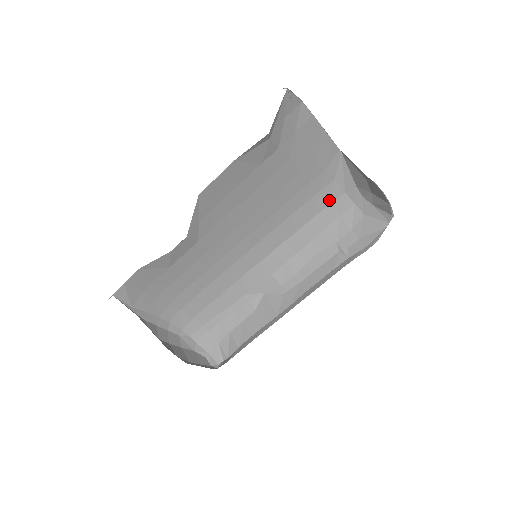
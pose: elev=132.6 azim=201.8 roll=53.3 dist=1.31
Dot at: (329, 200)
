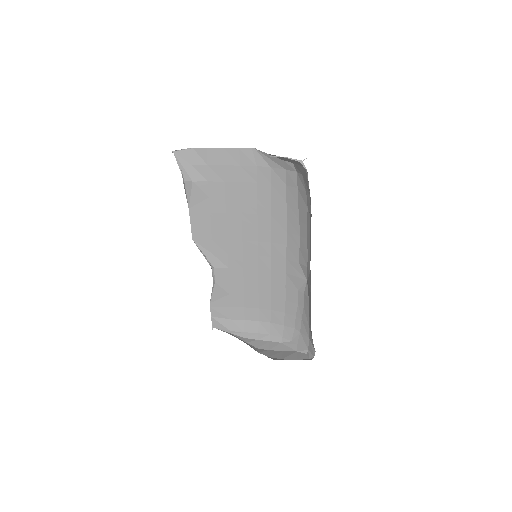
Dot at: (283, 183)
